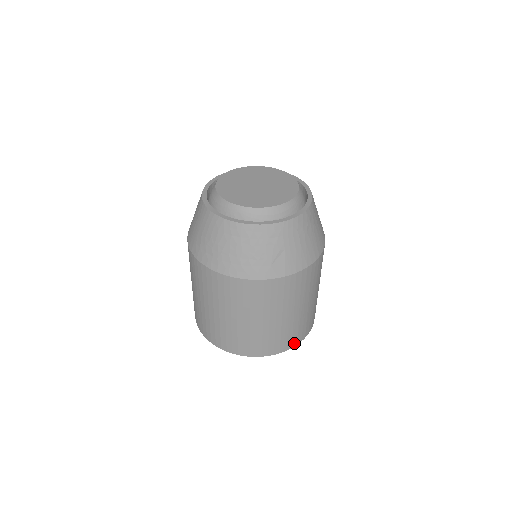
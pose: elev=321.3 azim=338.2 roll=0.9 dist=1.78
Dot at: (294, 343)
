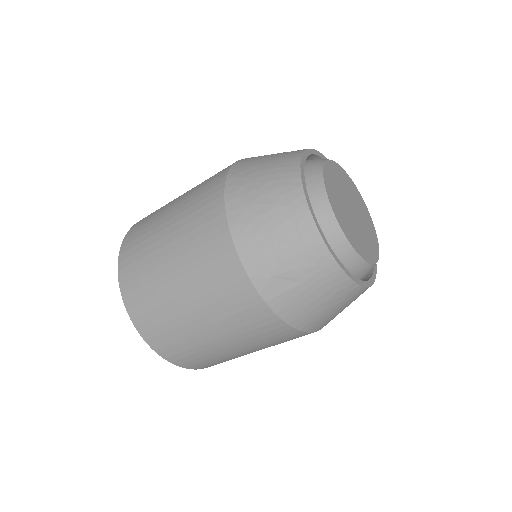
Dot at: (172, 358)
